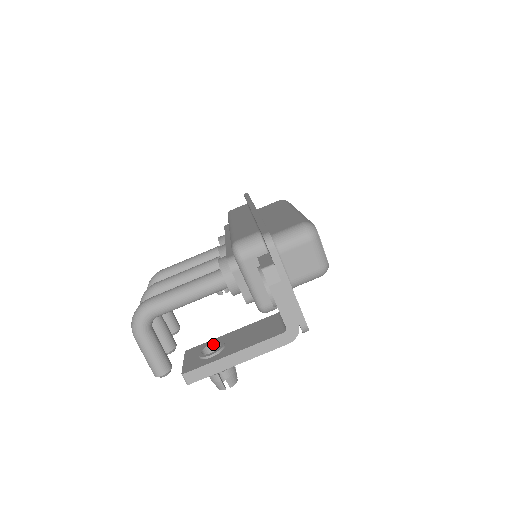
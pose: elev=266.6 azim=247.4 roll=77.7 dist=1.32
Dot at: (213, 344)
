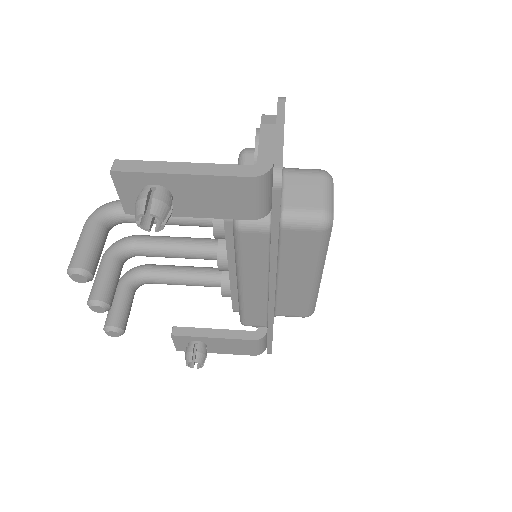
Dot at: occluded
